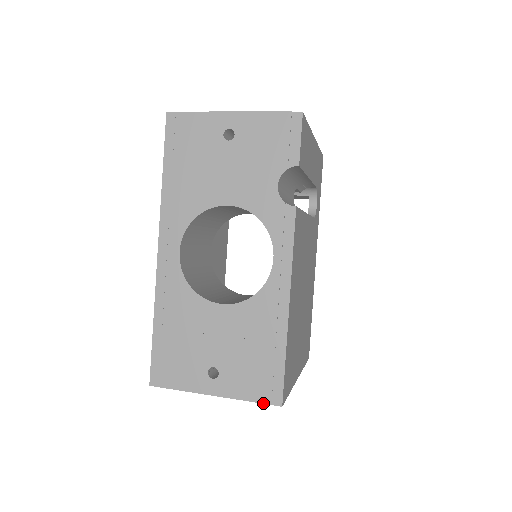
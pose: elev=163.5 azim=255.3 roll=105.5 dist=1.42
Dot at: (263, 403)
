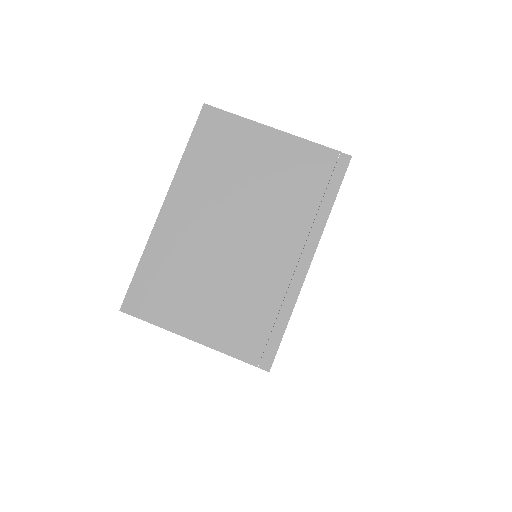
Dot at: occluded
